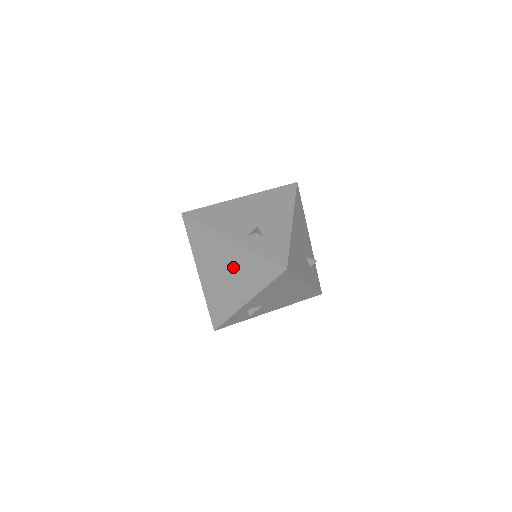
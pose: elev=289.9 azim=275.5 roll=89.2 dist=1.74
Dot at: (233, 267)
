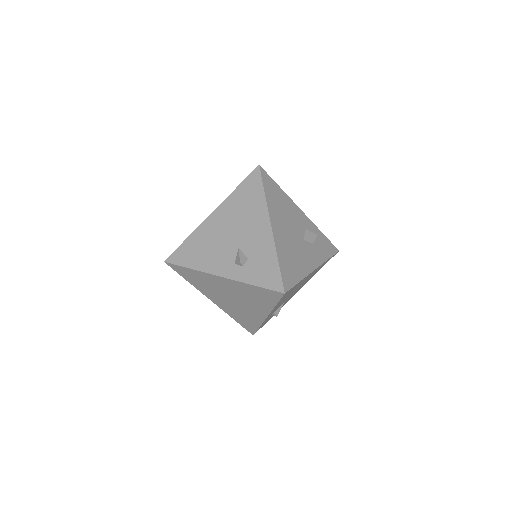
Dot at: (237, 295)
